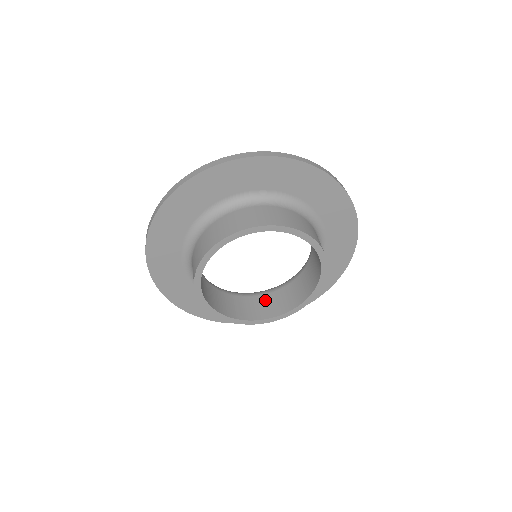
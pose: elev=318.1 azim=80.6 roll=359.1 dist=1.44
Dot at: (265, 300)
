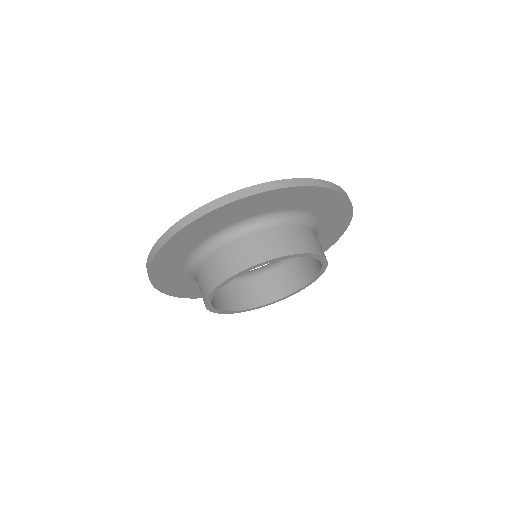
Dot at: (244, 287)
